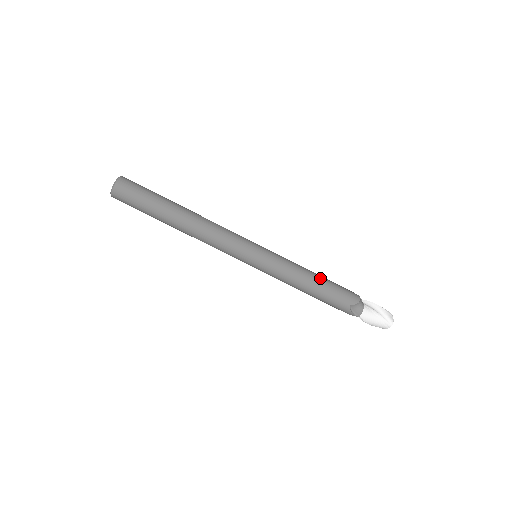
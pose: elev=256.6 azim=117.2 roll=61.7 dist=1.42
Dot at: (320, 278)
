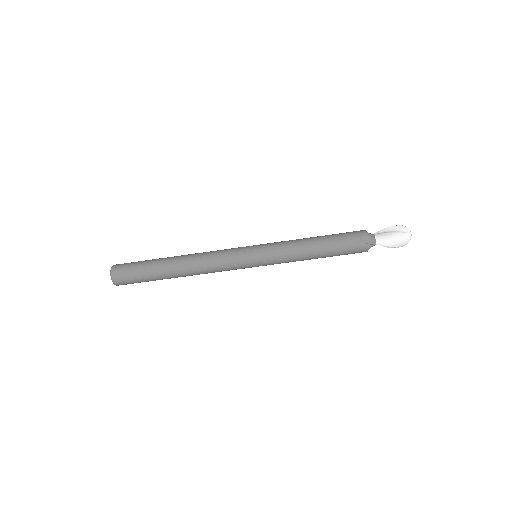
Dot at: (319, 236)
